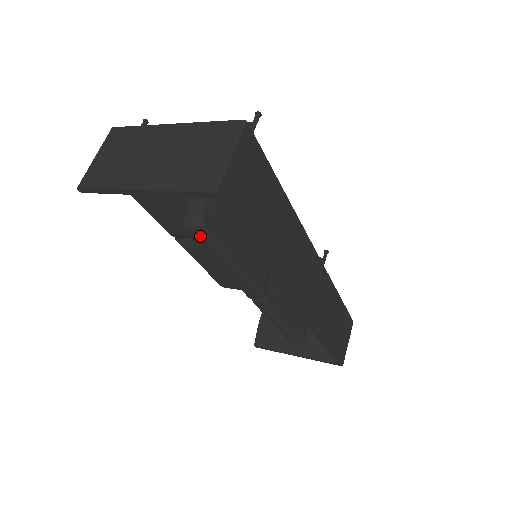
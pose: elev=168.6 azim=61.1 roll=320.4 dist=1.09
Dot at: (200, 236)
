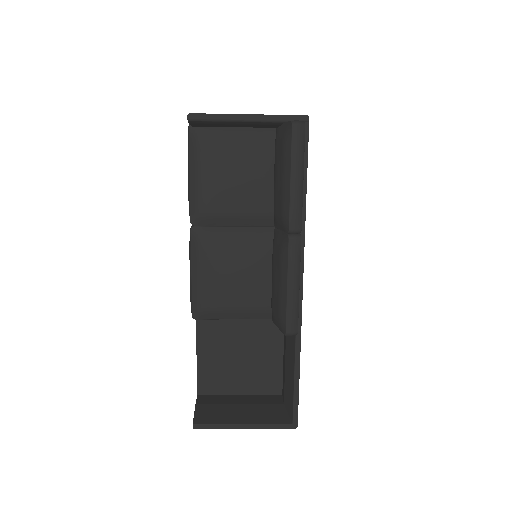
Dot at: (298, 133)
